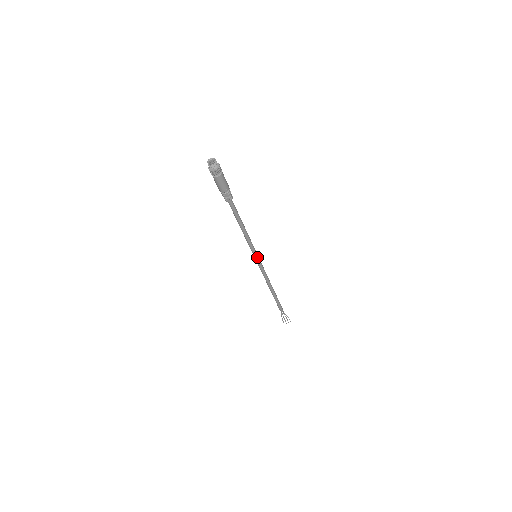
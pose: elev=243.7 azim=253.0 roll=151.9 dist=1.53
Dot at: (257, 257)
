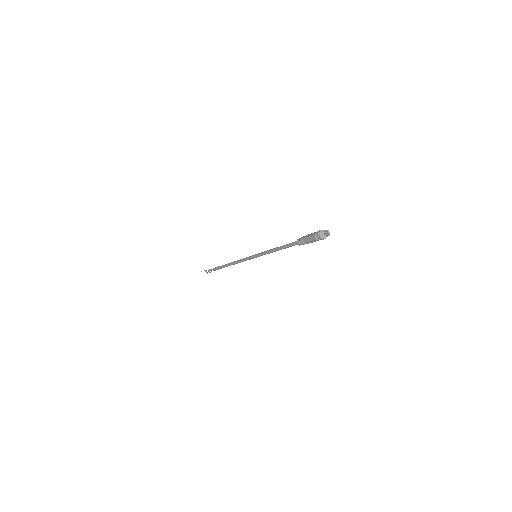
Dot at: (256, 257)
